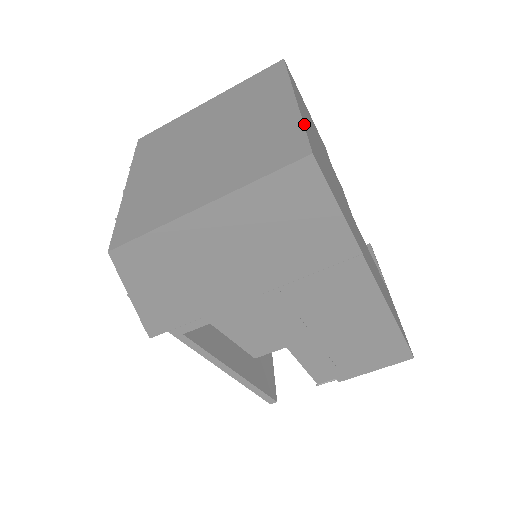
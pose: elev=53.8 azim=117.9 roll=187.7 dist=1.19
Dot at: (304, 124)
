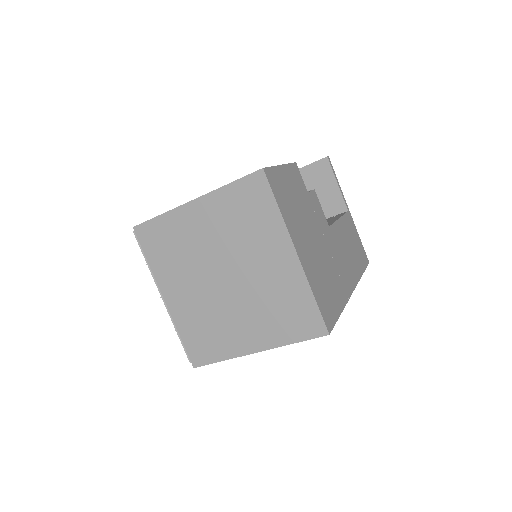
Dot at: (313, 292)
